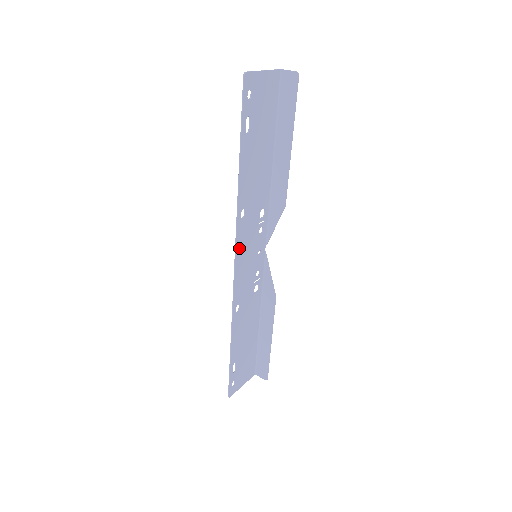
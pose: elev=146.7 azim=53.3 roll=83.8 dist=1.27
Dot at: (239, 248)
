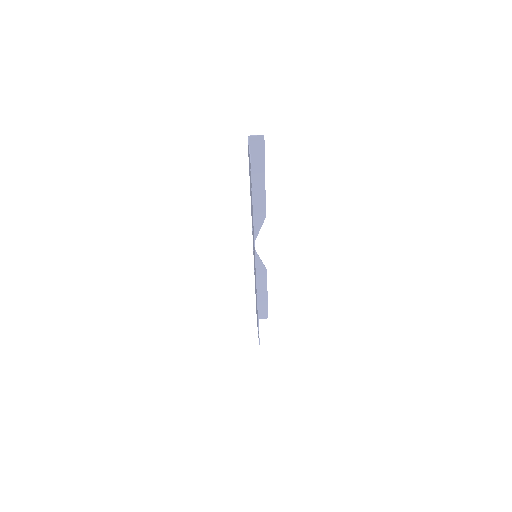
Dot at: occluded
